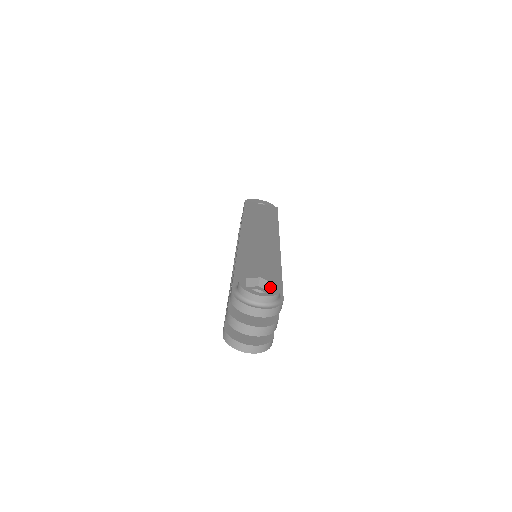
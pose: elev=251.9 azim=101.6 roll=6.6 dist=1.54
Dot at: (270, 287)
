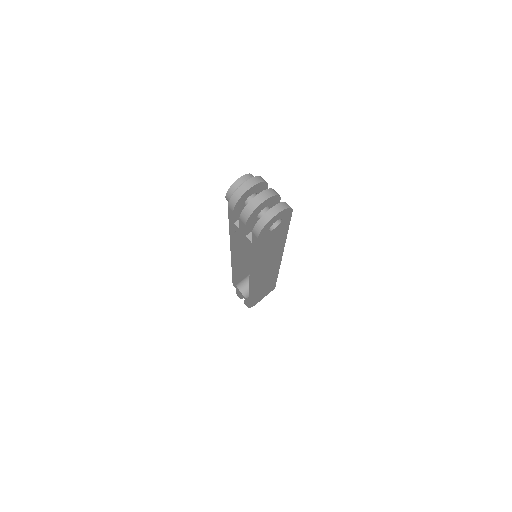
Dot at: occluded
